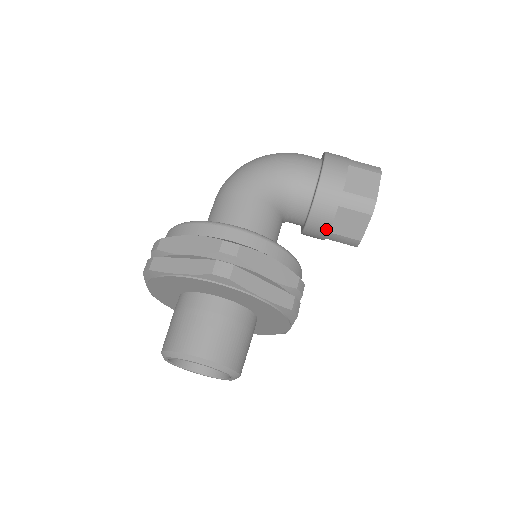
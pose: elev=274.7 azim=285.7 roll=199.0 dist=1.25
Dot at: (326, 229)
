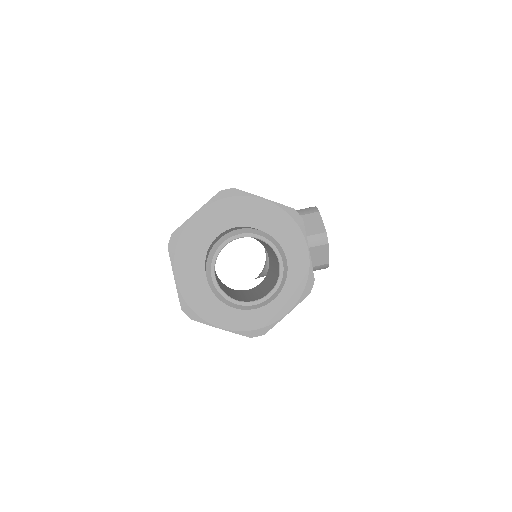
Dot at: occluded
